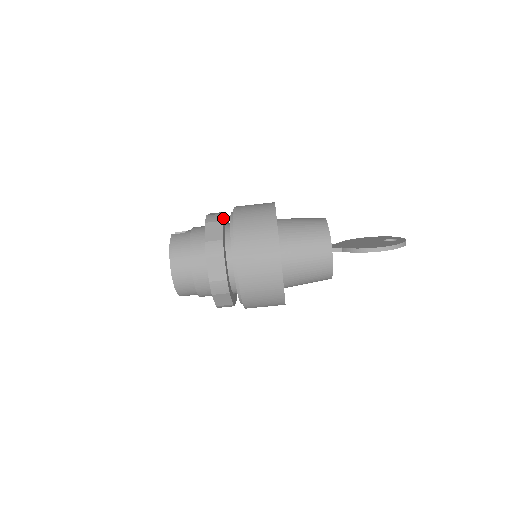
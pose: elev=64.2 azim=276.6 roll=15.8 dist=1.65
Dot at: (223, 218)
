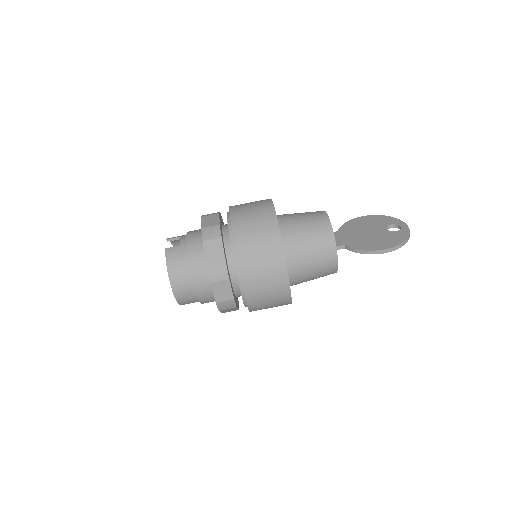
Dot at: (220, 231)
